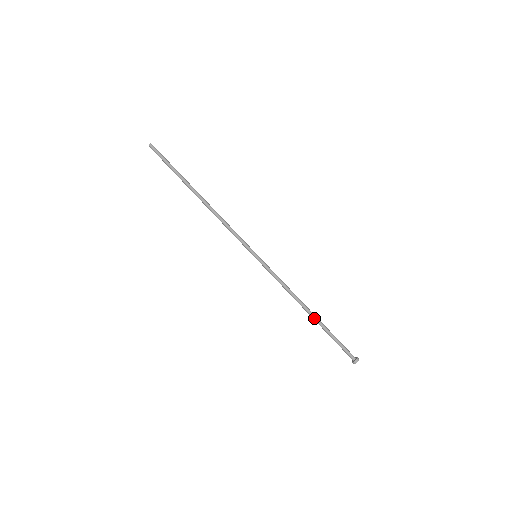
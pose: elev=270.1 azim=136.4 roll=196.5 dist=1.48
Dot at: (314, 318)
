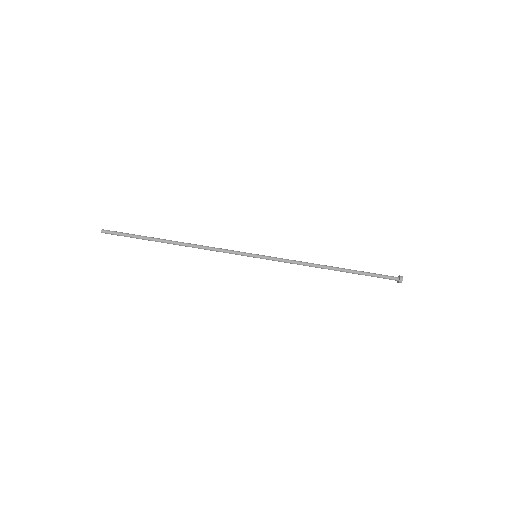
Dot at: (341, 270)
